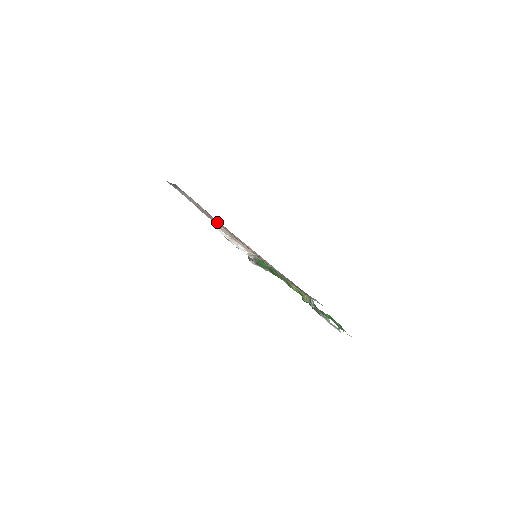
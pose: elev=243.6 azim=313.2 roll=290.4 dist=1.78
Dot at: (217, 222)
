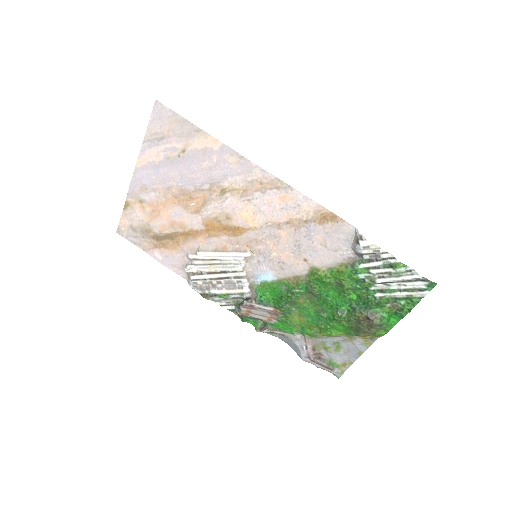
Dot at: (197, 214)
